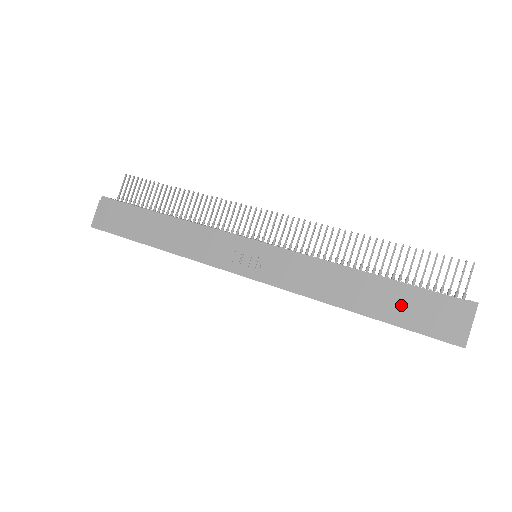
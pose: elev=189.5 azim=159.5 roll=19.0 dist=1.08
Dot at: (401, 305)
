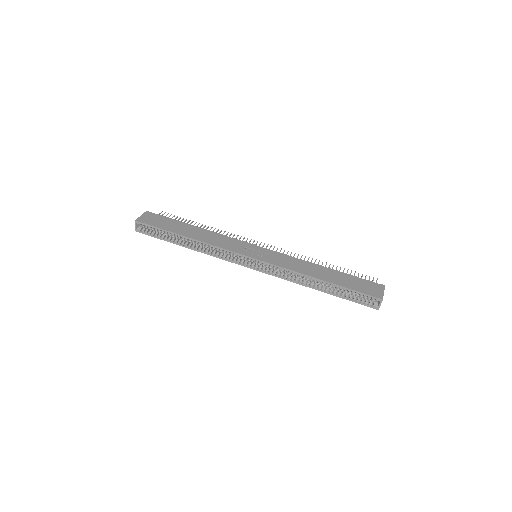
Dot at: (347, 280)
